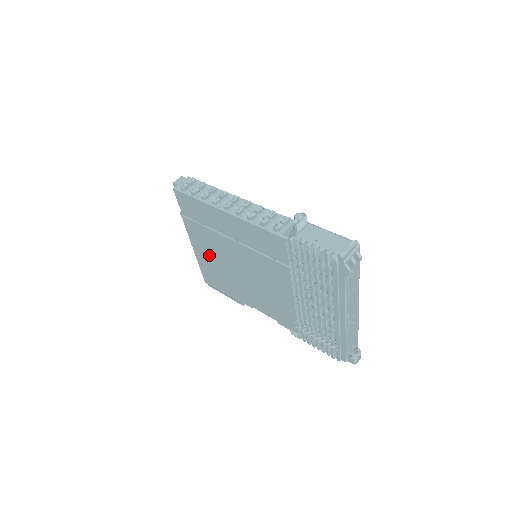
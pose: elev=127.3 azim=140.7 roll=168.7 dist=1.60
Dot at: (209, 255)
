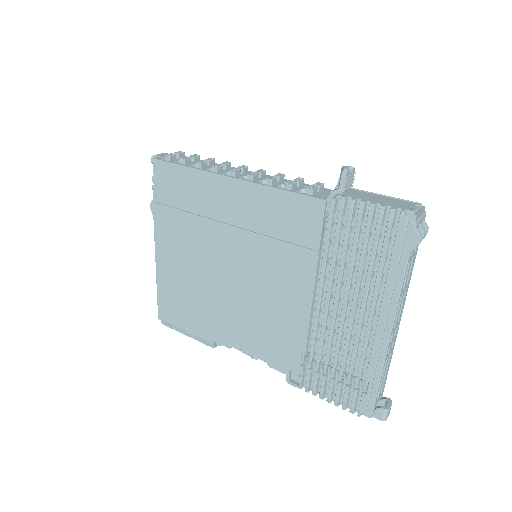
Dot at: (180, 265)
